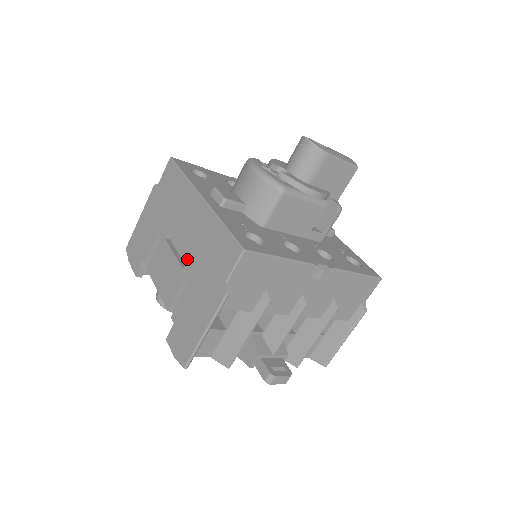
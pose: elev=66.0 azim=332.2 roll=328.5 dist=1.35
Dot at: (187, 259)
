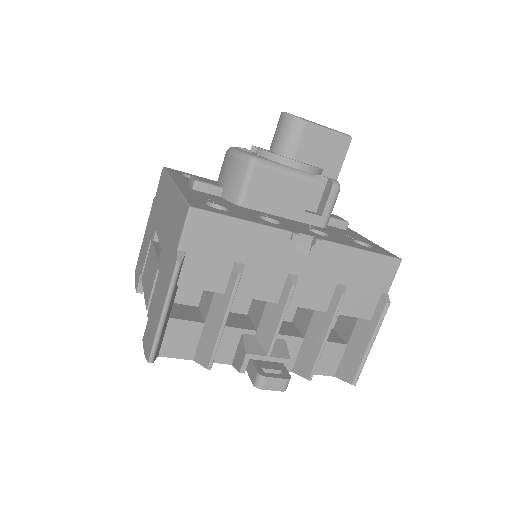
Dot at: occluded
